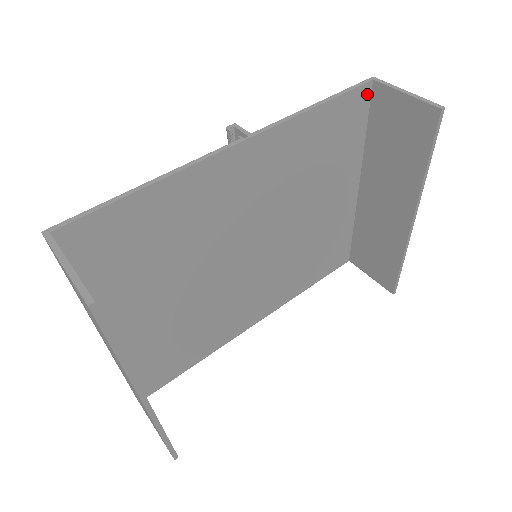
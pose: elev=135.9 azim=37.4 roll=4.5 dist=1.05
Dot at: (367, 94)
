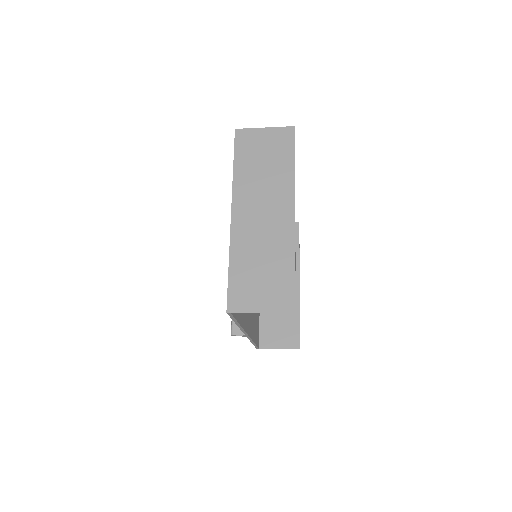
Dot at: occluded
